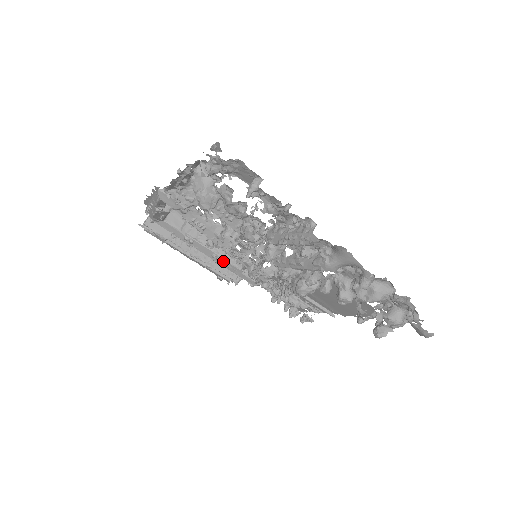
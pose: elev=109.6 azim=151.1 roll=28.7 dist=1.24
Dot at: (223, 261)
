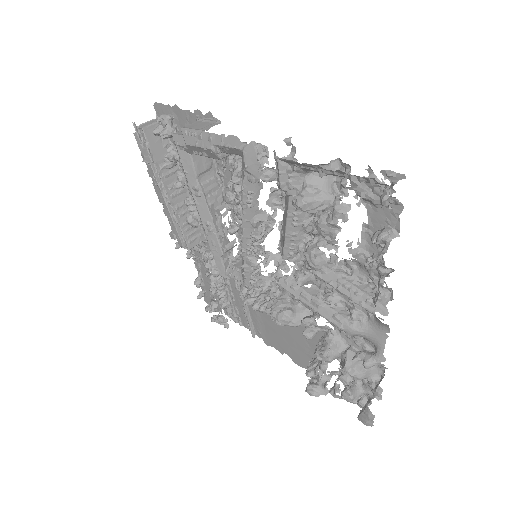
Dot at: (213, 235)
